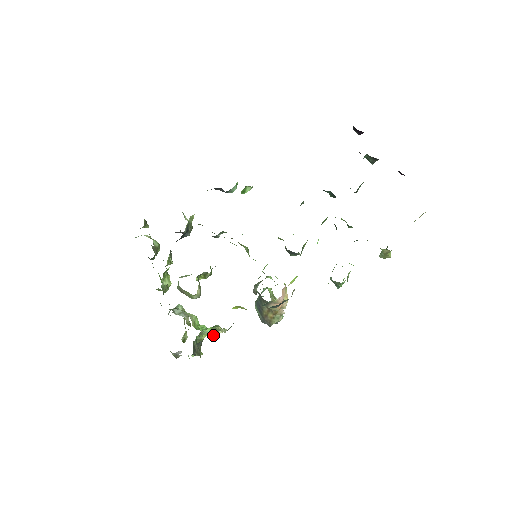
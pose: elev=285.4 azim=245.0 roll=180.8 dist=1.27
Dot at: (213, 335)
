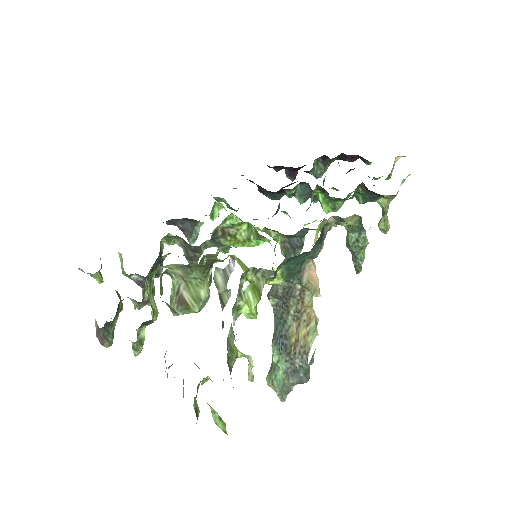
Dot at: (253, 313)
